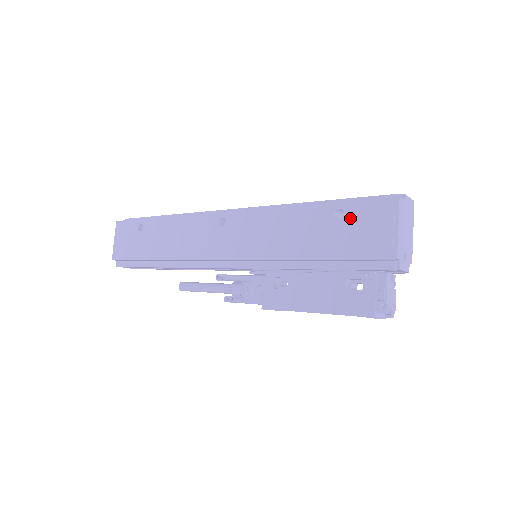
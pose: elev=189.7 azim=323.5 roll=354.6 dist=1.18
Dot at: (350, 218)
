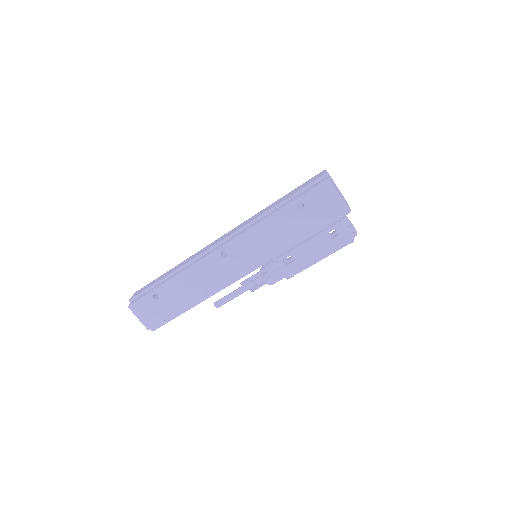
Dot at: (309, 204)
